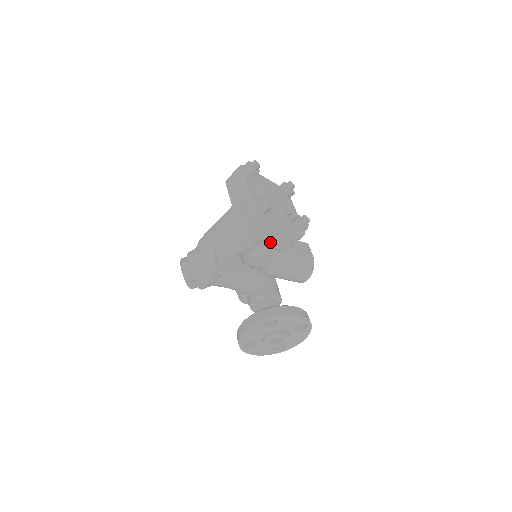
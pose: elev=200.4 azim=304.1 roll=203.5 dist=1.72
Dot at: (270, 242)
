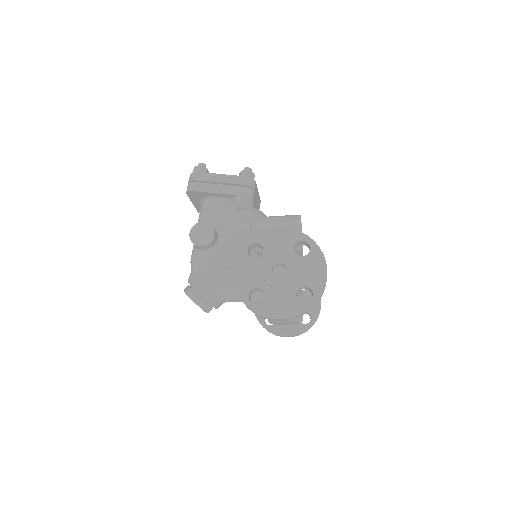
Dot at: (236, 210)
